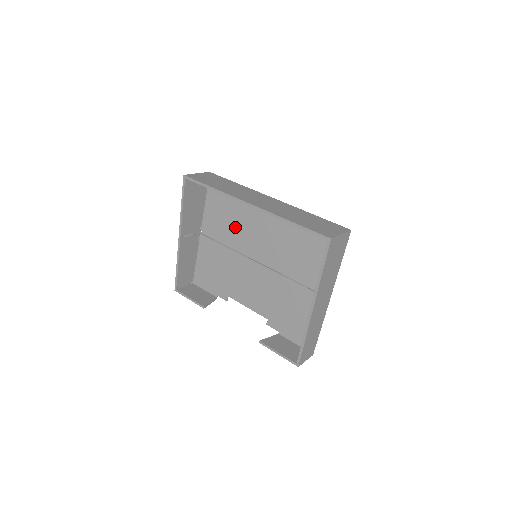
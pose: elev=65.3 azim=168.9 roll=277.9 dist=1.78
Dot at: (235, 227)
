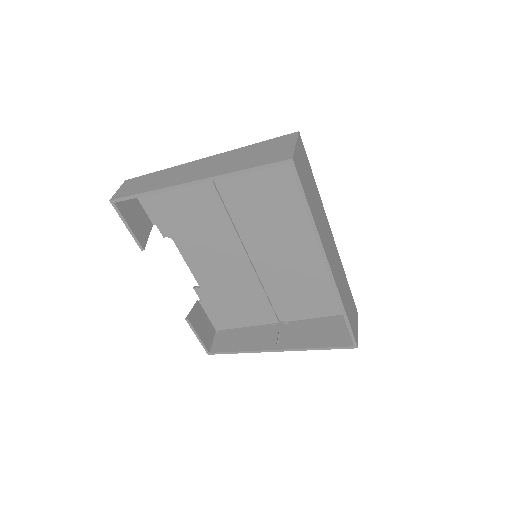
Dot at: (260, 209)
